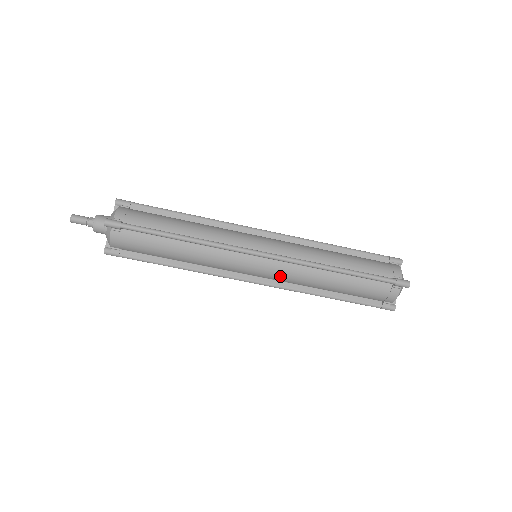
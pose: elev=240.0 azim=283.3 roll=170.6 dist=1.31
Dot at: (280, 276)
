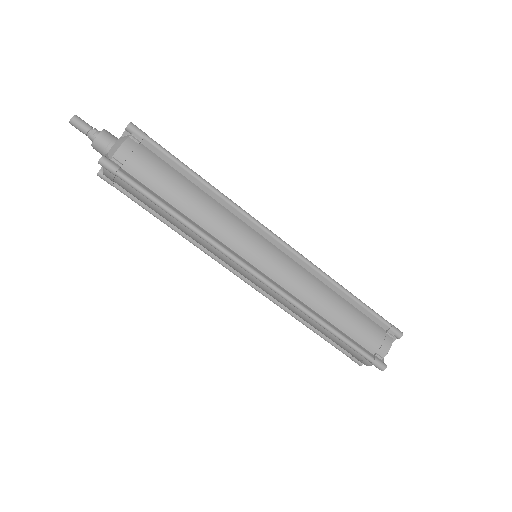
Dot at: (266, 292)
